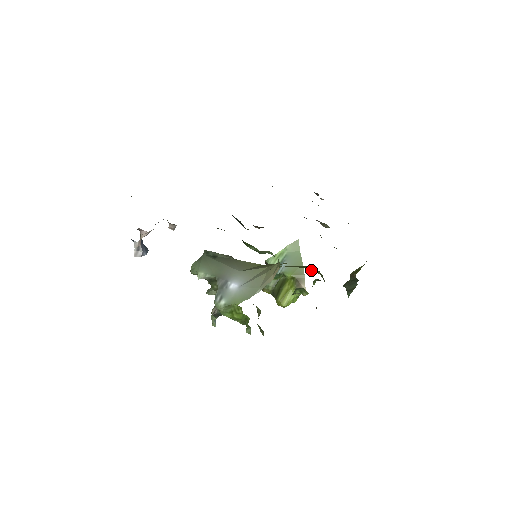
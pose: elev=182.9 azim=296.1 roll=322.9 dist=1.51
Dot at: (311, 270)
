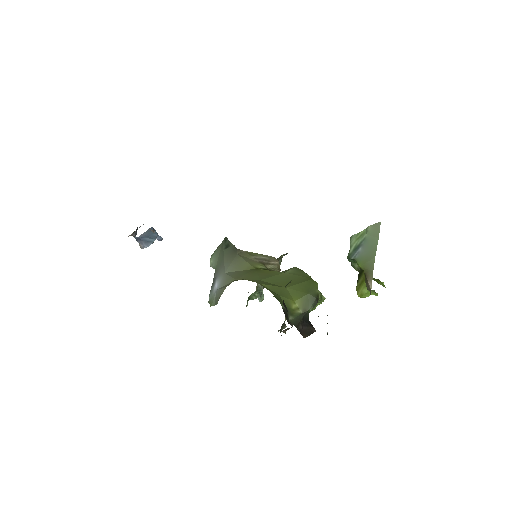
Dot at: (289, 292)
